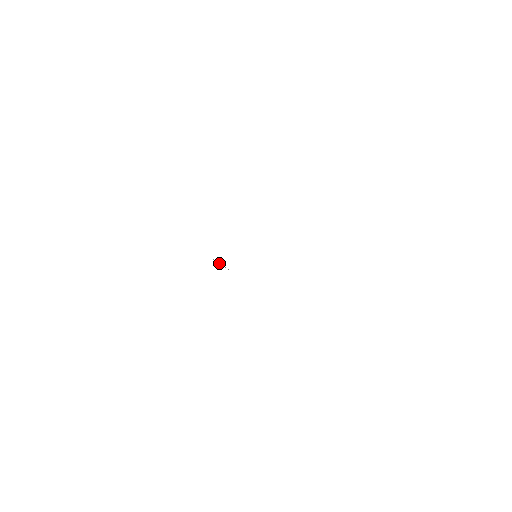
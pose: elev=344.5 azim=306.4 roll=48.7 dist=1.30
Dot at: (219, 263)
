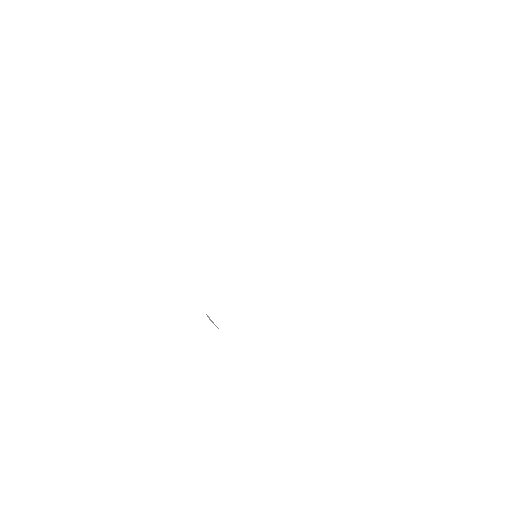
Dot at: (211, 320)
